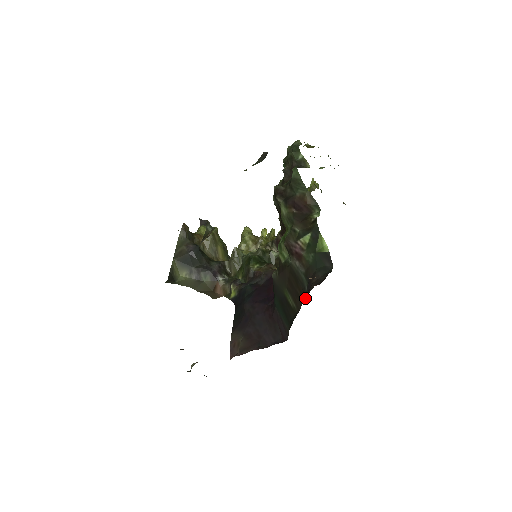
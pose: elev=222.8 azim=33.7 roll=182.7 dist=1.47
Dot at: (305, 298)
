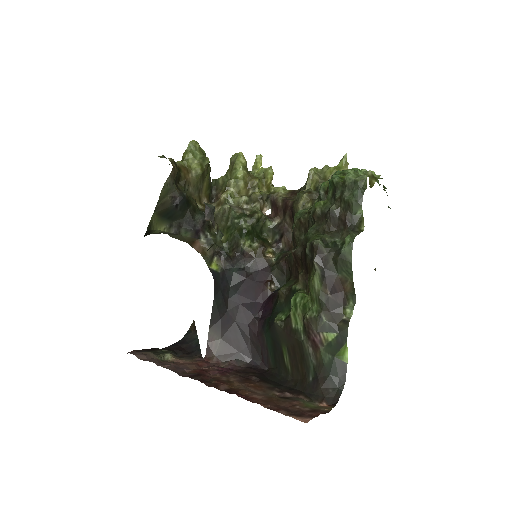
Dot at: (307, 392)
